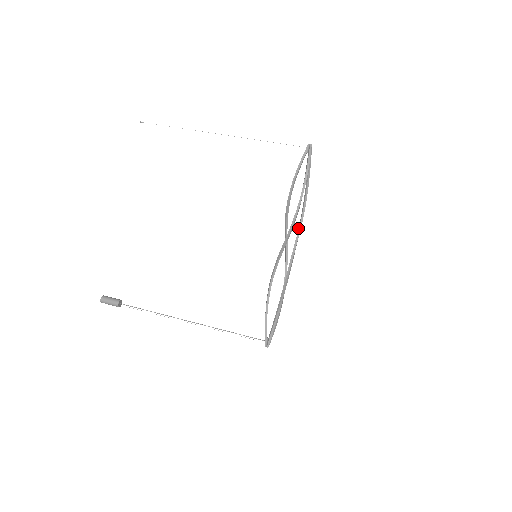
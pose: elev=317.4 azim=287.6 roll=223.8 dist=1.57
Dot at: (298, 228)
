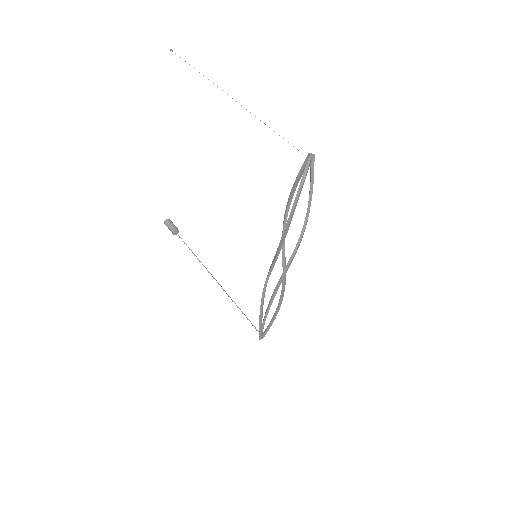
Dot at: (294, 249)
